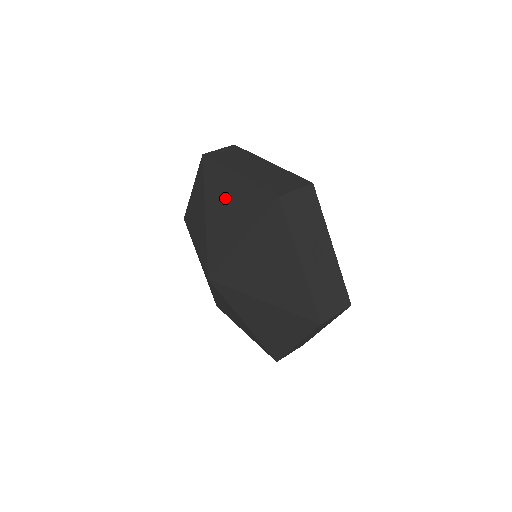
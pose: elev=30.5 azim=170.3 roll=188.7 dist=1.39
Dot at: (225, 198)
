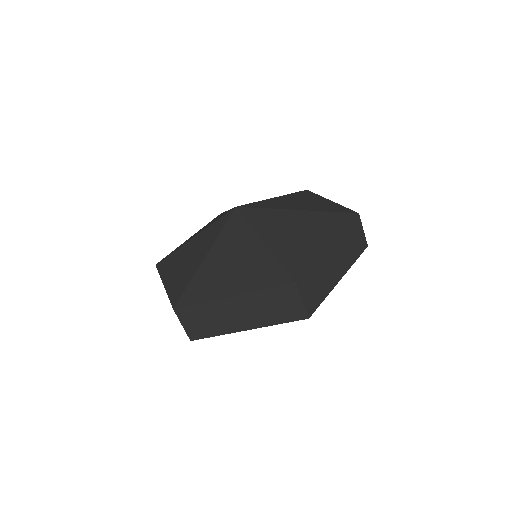
Dot at: (306, 200)
